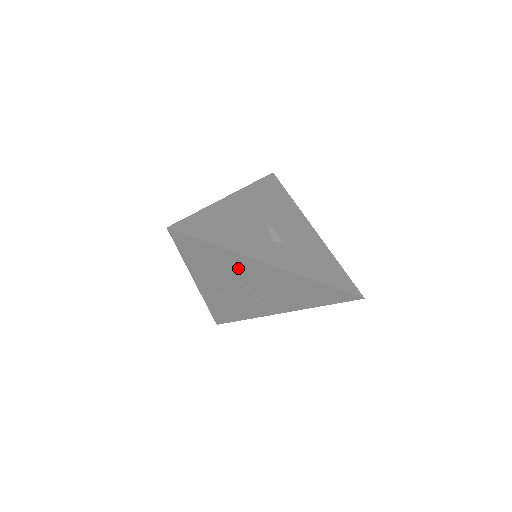
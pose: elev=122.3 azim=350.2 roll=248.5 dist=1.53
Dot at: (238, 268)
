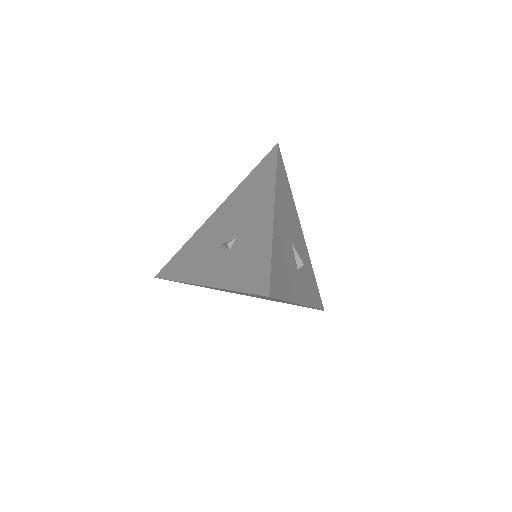
Dot at: occluded
